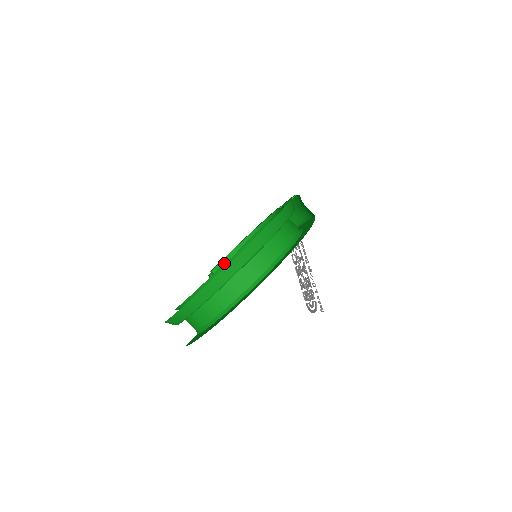
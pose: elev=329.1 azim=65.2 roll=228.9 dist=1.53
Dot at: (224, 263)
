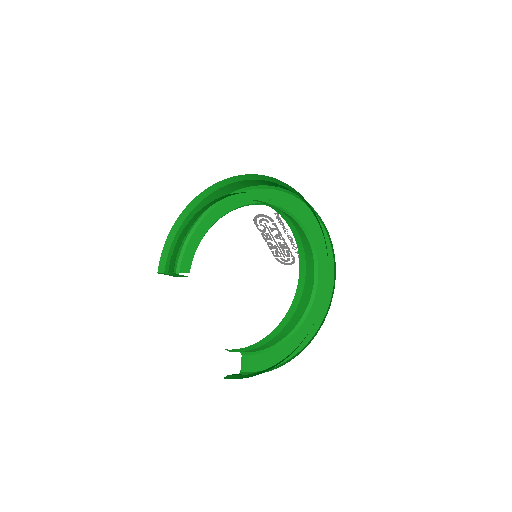
Dot at: occluded
